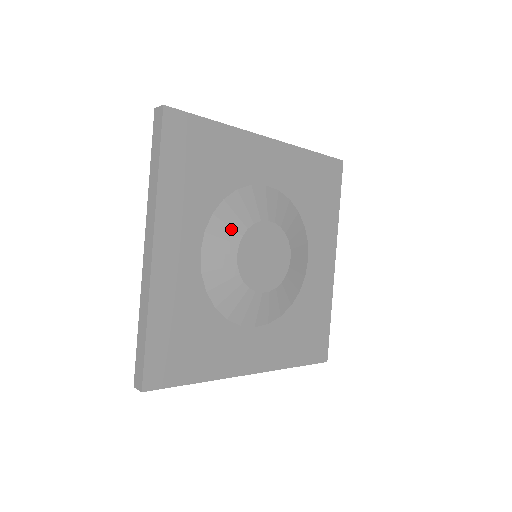
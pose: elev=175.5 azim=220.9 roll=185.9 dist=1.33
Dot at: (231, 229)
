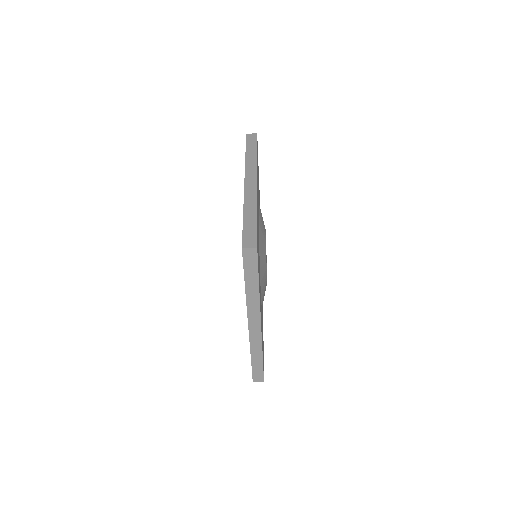
Dot at: occluded
